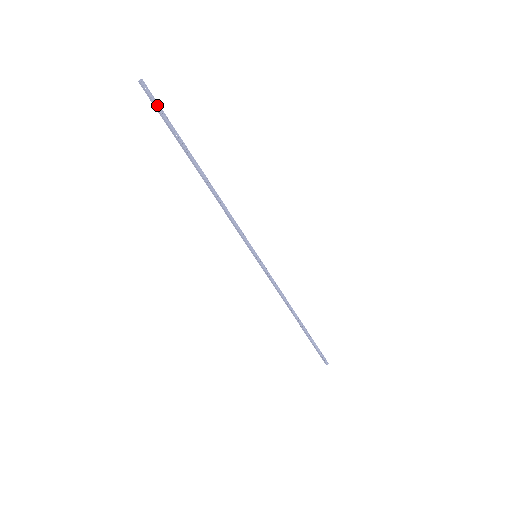
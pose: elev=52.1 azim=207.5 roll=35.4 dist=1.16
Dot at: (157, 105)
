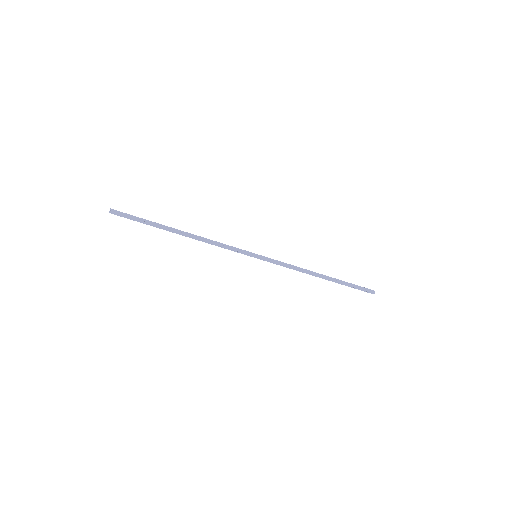
Dot at: (128, 216)
